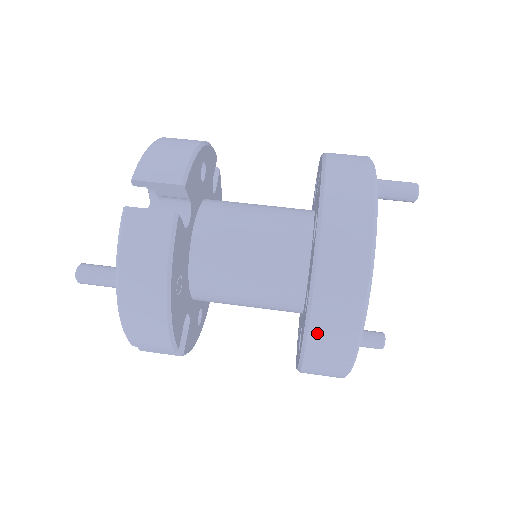
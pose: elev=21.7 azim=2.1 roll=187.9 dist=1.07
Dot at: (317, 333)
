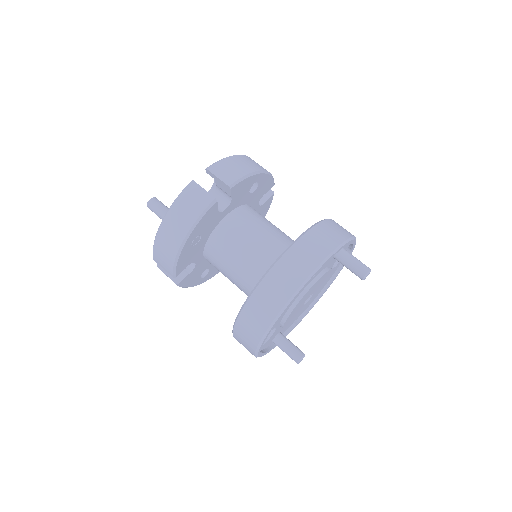
Dot at: (248, 311)
